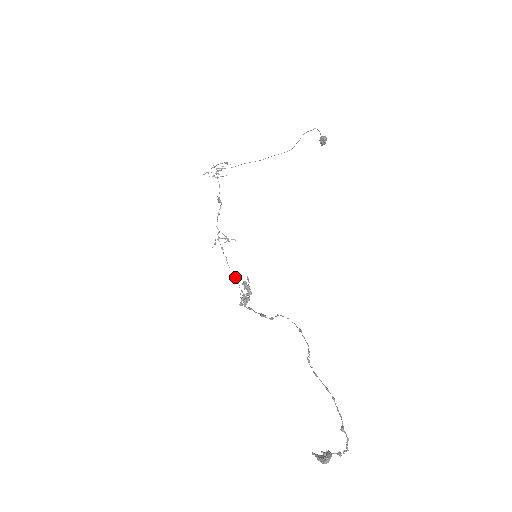
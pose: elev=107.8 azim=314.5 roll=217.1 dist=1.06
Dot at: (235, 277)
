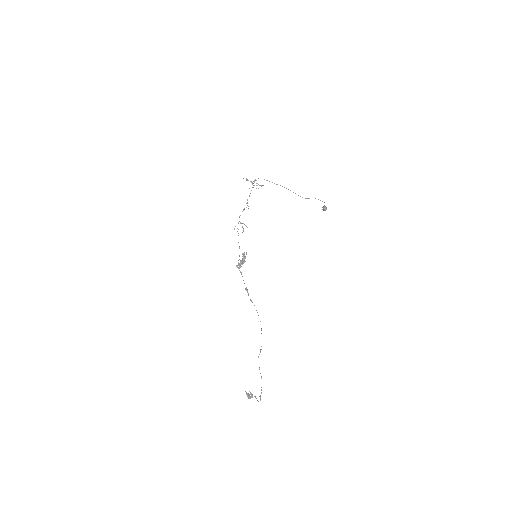
Dot at: (239, 248)
